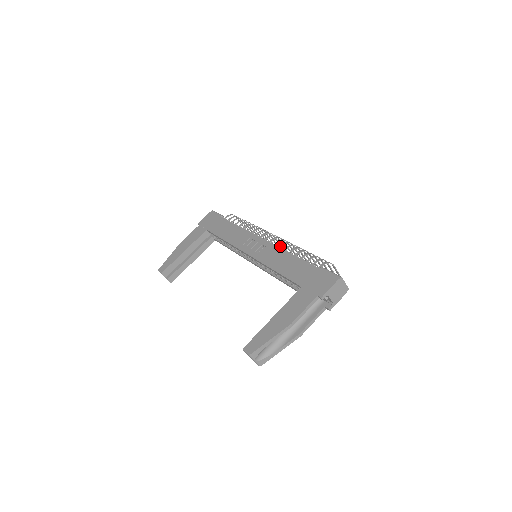
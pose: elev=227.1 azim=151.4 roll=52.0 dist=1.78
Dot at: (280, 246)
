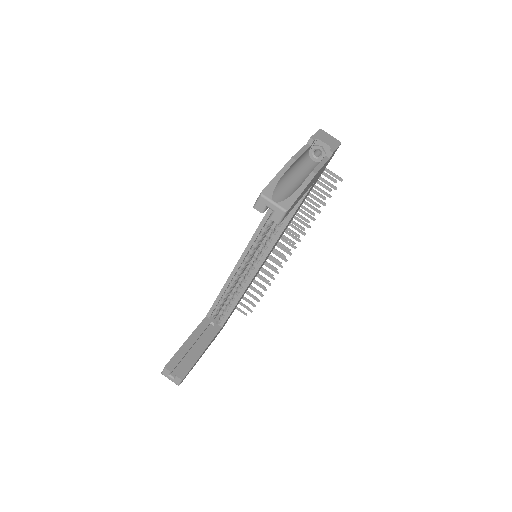
Dot at: occluded
